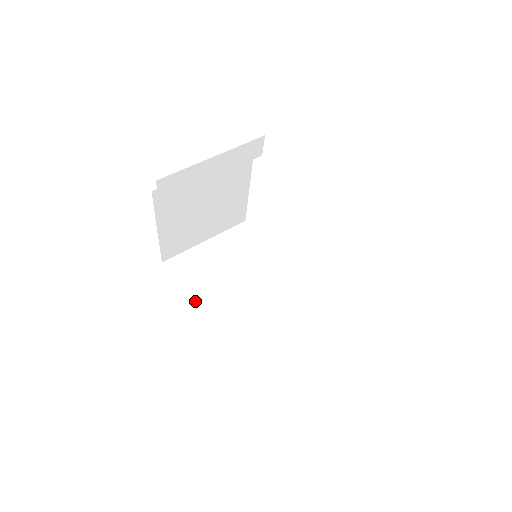
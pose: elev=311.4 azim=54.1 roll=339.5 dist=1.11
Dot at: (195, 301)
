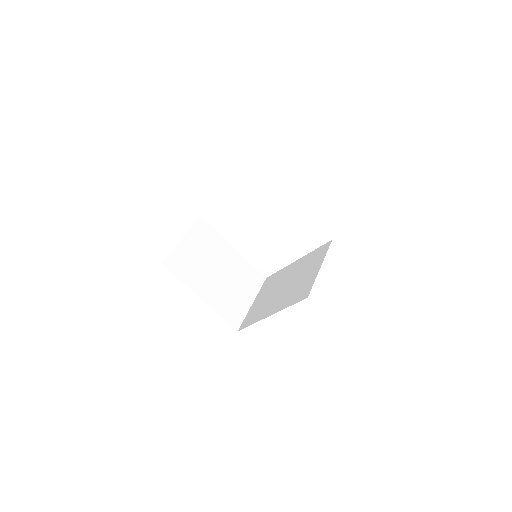
Dot at: (197, 291)
